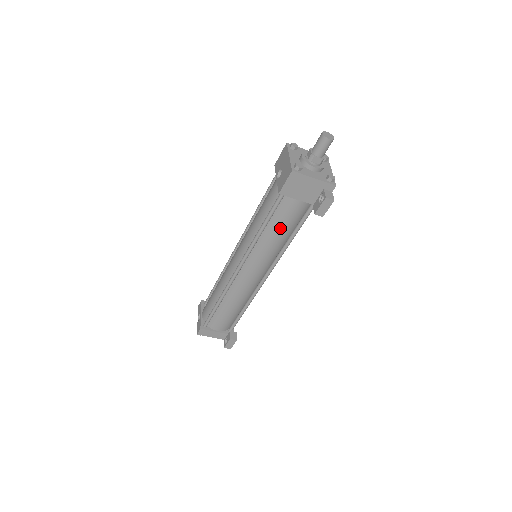
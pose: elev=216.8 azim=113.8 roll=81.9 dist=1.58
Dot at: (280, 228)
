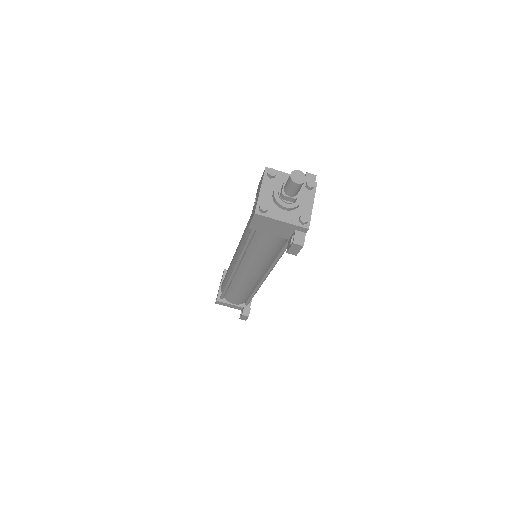
Dot at: (262, 250)
